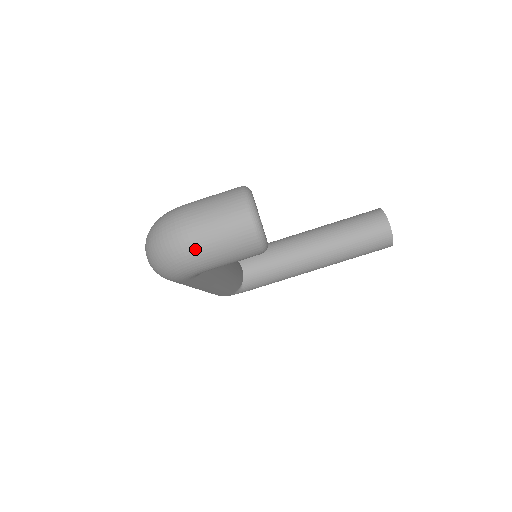
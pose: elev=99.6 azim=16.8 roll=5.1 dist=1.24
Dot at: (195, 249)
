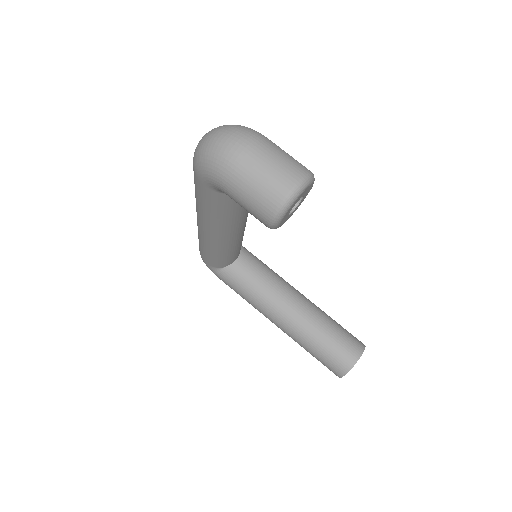
Dot at: (236, 162)
